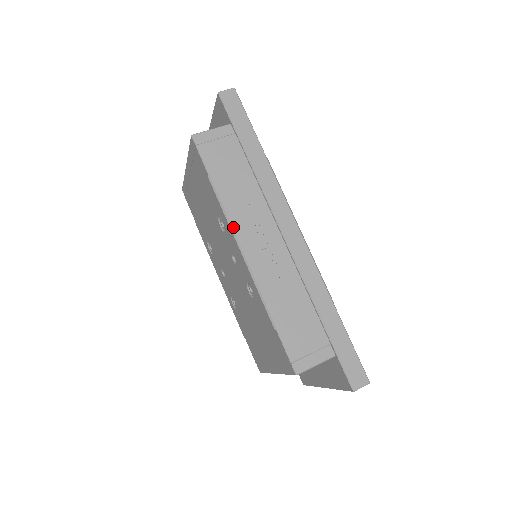
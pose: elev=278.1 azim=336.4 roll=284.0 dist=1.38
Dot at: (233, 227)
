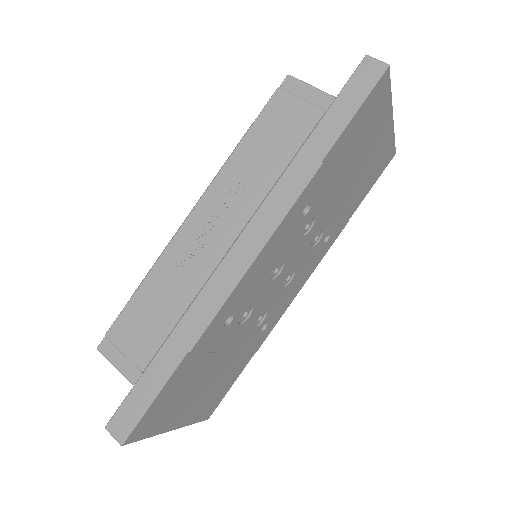
Dot at: (211, 186)
